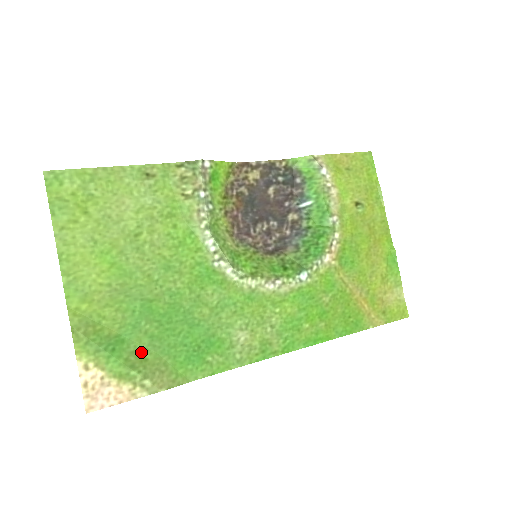
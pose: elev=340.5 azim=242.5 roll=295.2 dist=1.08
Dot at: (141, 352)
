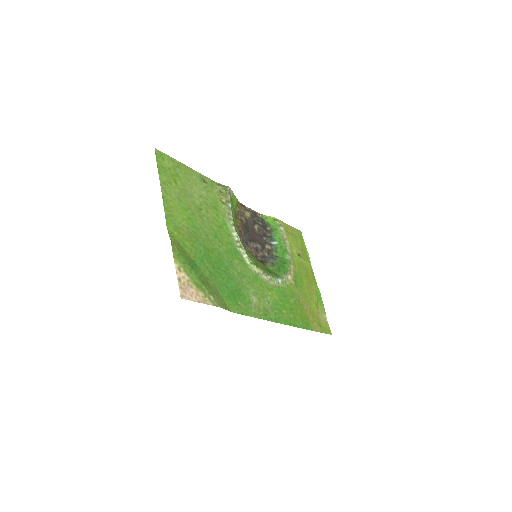
Dot at: (206, 278)
